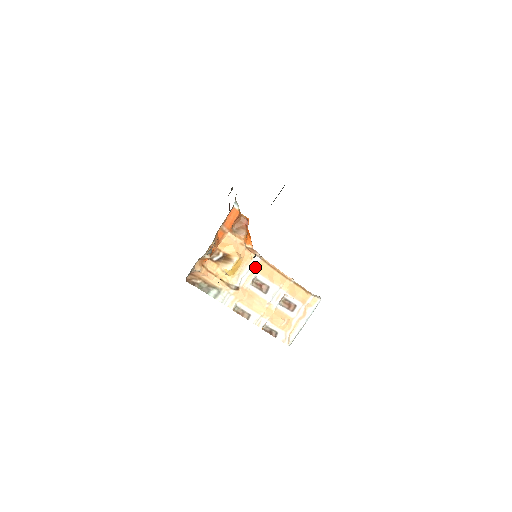
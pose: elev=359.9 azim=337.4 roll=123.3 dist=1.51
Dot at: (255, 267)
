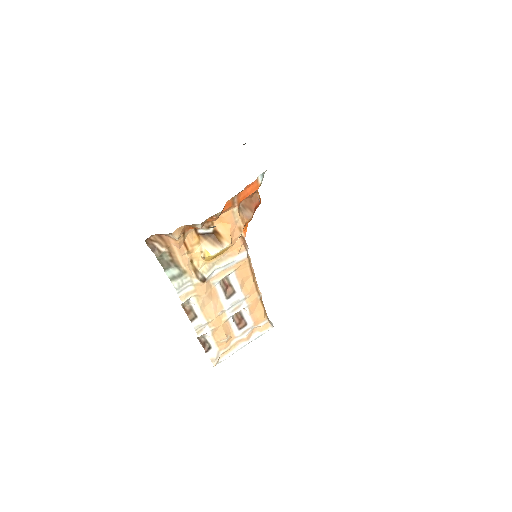
Dot at: (236, 263)
